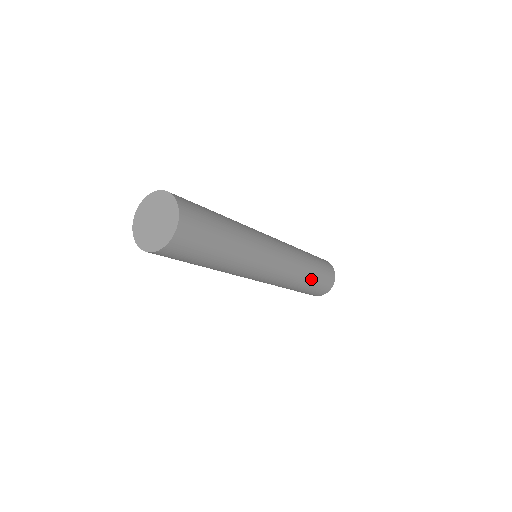
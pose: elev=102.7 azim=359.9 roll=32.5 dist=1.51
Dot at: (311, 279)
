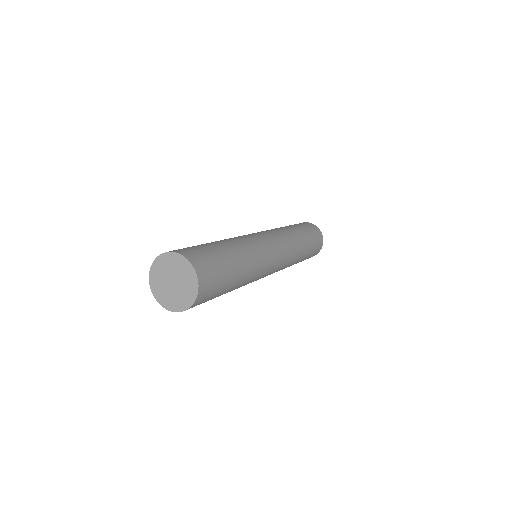
Dot at: occluded
